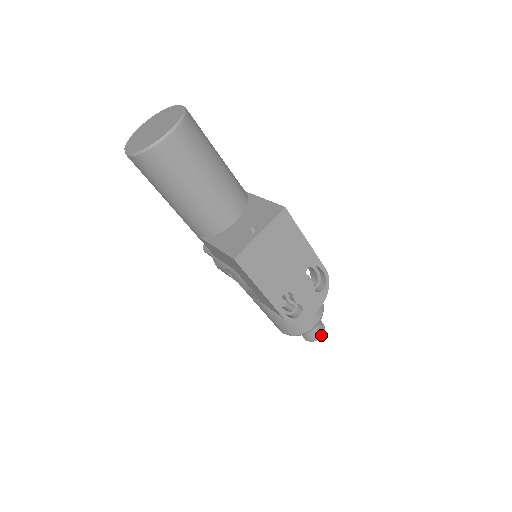
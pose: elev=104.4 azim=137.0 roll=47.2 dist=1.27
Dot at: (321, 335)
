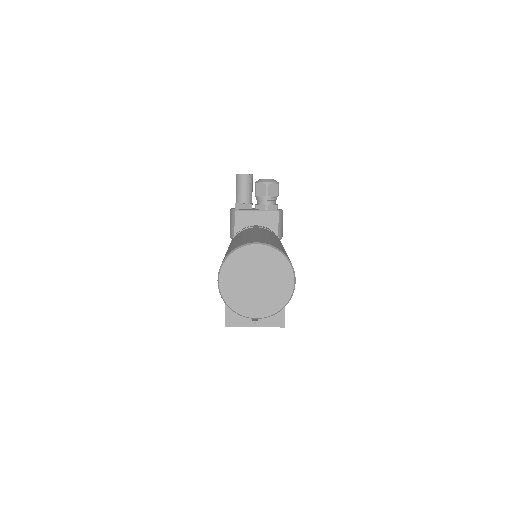
Dot at: occluded
